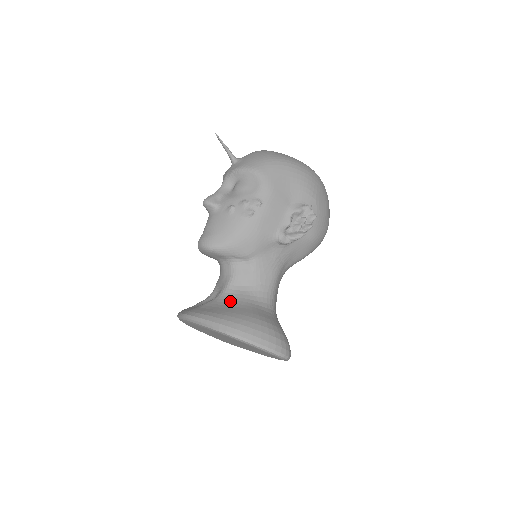
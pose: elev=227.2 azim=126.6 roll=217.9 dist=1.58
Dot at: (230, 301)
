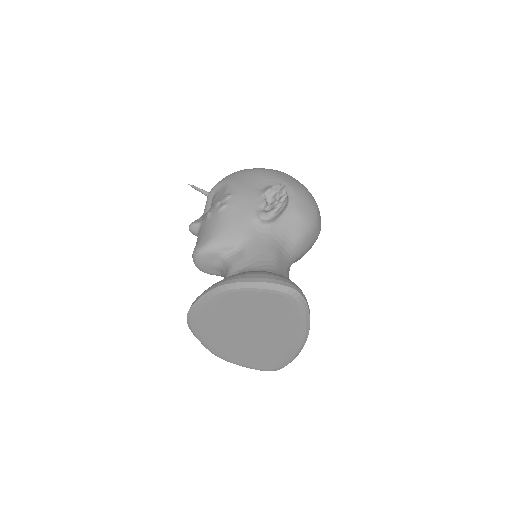
Dot at: occluded
